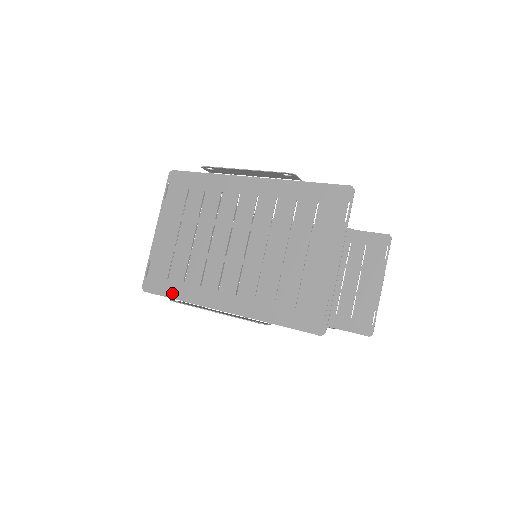
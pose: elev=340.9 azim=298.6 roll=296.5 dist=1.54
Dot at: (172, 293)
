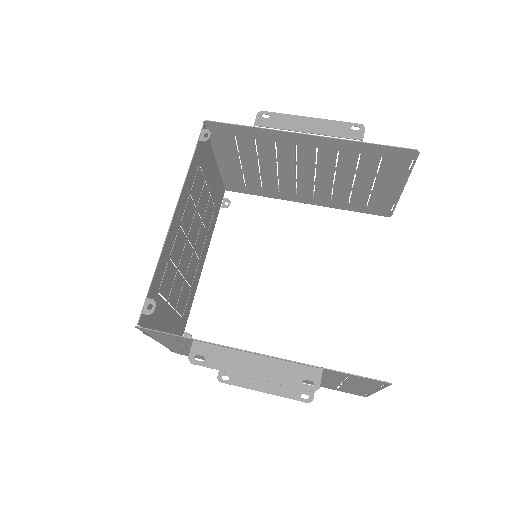
Dot at: occluded
